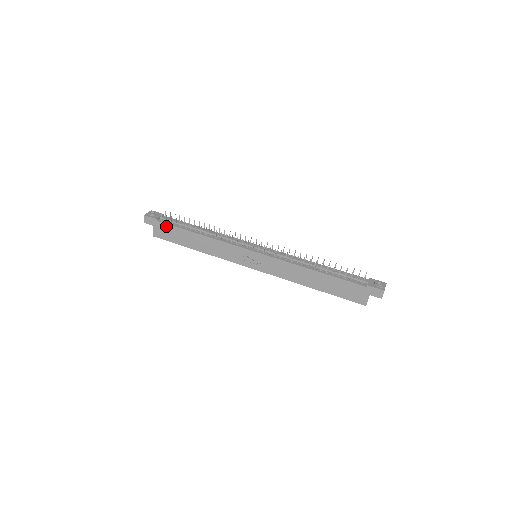
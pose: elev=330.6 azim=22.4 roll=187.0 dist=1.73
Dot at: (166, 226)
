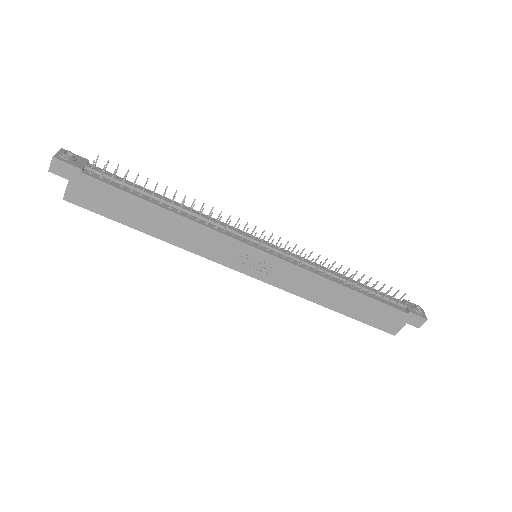
Dot at: (100, 186)
